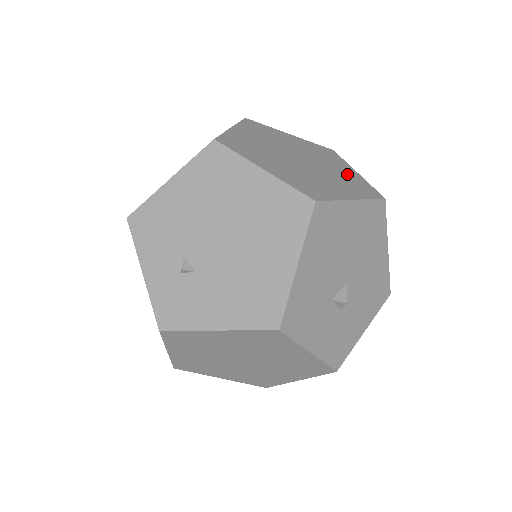
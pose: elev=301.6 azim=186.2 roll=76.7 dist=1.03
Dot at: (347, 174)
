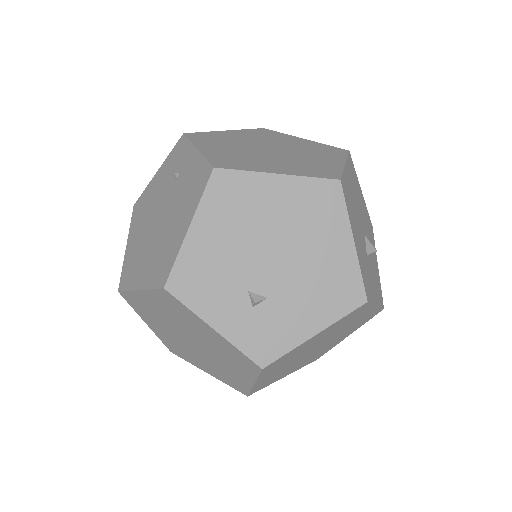
Dot at: (305, 144)
